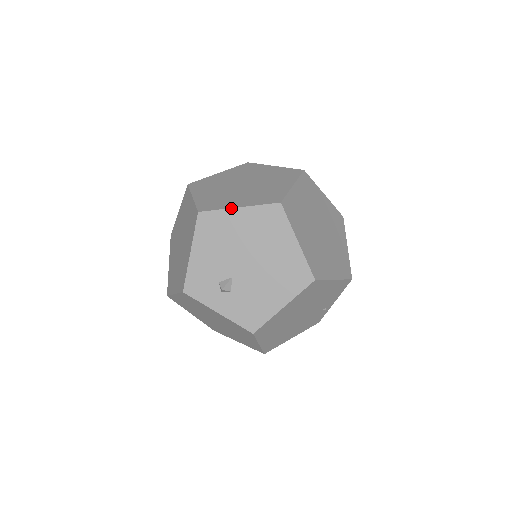
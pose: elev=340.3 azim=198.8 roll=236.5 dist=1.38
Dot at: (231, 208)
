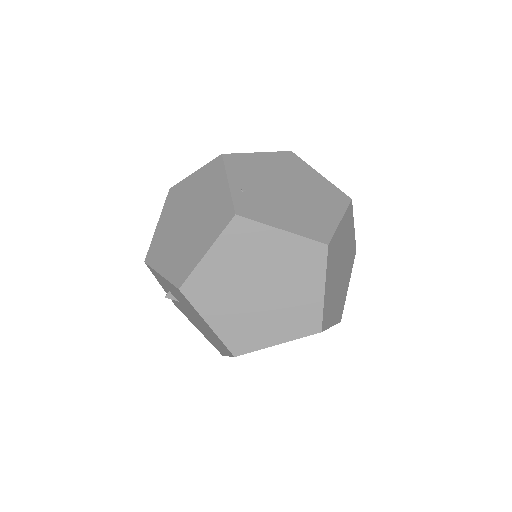
Dot at: (202, 318)
